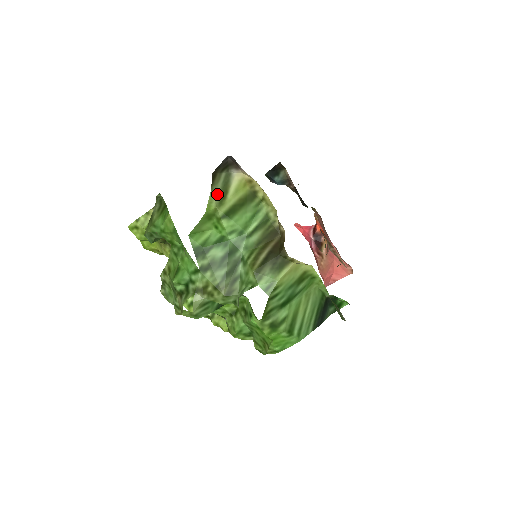
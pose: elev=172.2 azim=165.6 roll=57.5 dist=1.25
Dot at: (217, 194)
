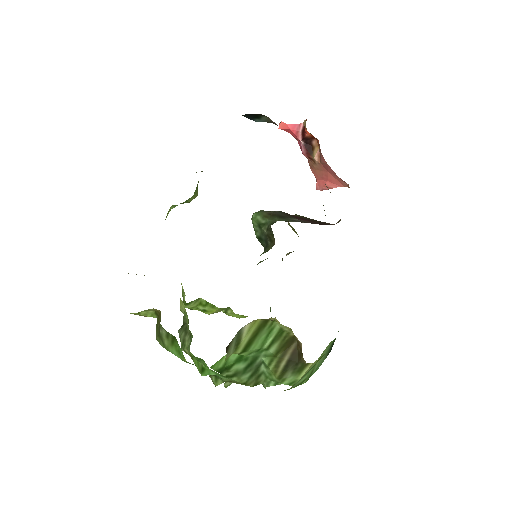
Dot at: (232, 349)
